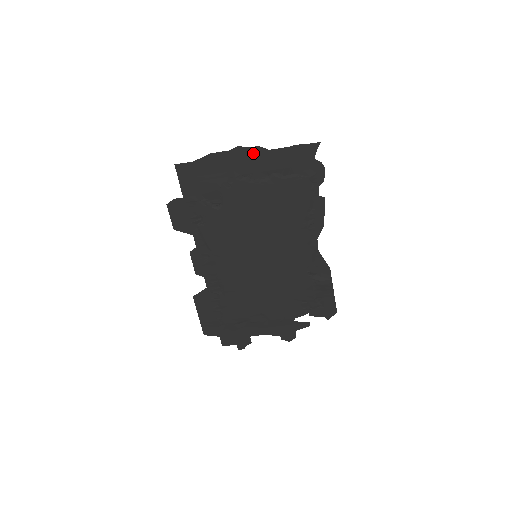
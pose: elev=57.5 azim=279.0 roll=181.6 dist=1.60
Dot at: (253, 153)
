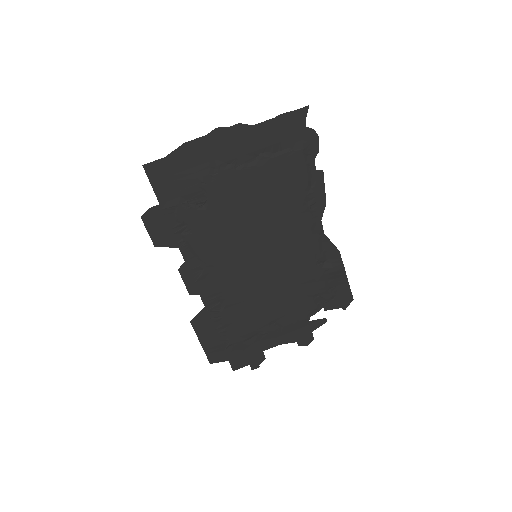
Dot at: (234, 133)
